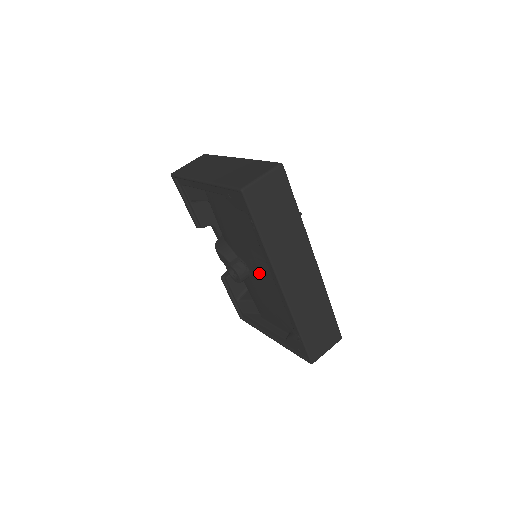
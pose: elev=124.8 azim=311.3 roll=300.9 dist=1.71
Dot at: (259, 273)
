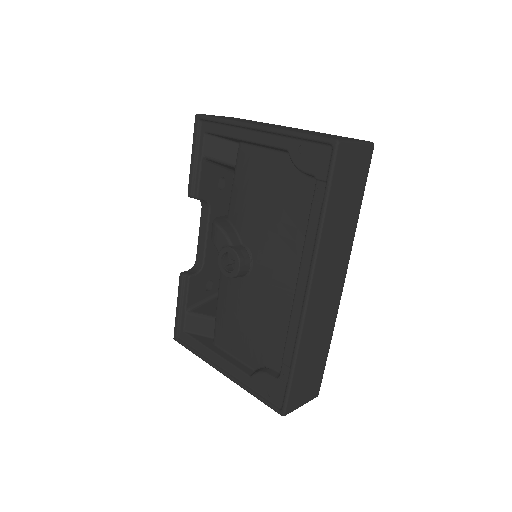
Dot at: (269, 271)
